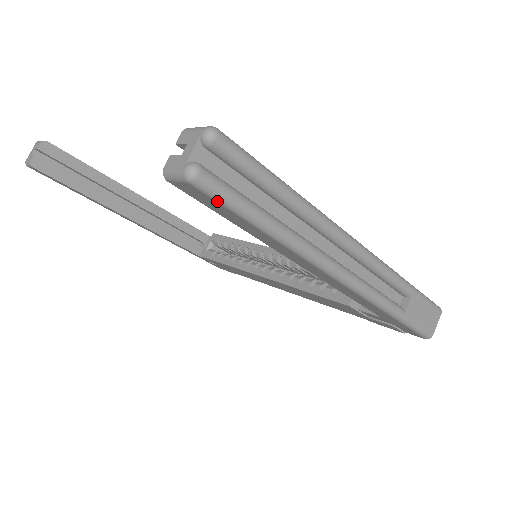
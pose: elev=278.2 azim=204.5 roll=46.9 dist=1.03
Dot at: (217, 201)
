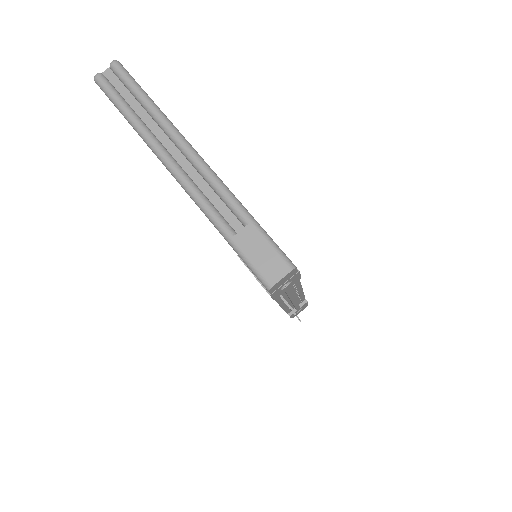
Dot at: (105, 94)
